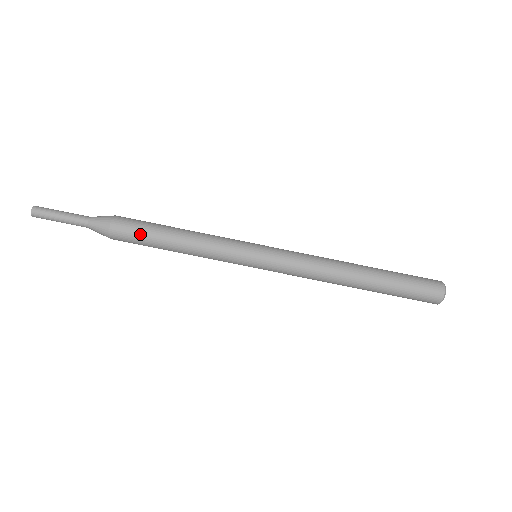
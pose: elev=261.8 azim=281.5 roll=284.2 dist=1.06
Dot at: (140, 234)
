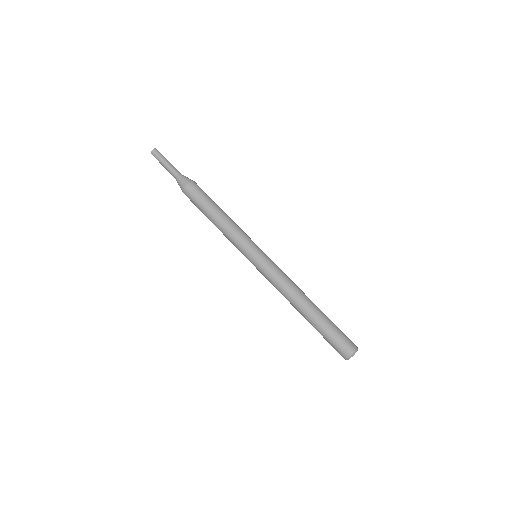
Dot at: (199, 201)
